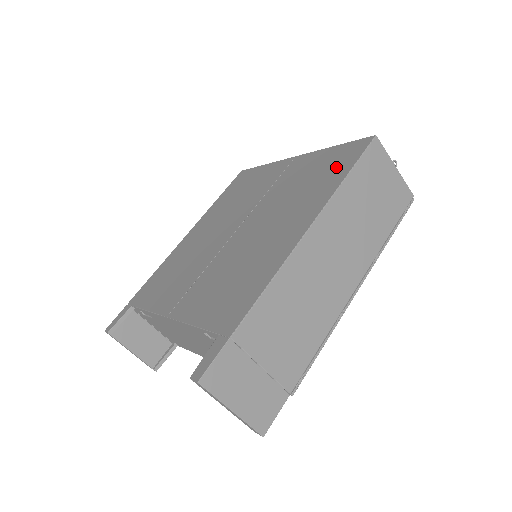
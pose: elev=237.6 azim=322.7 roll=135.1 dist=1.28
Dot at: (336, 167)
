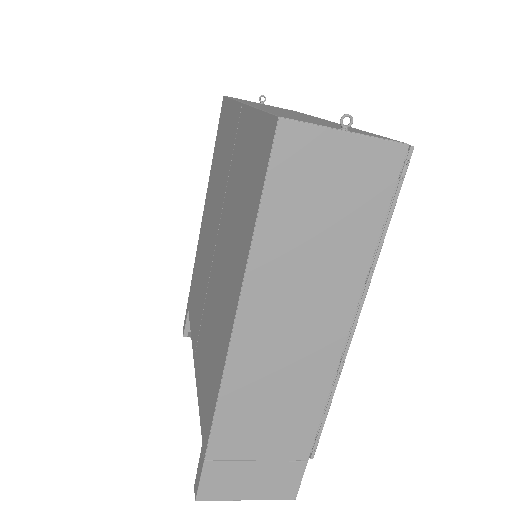
Dot at: (253, 182)
